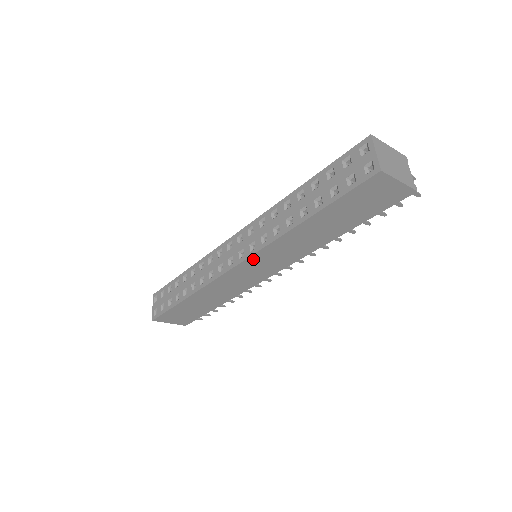
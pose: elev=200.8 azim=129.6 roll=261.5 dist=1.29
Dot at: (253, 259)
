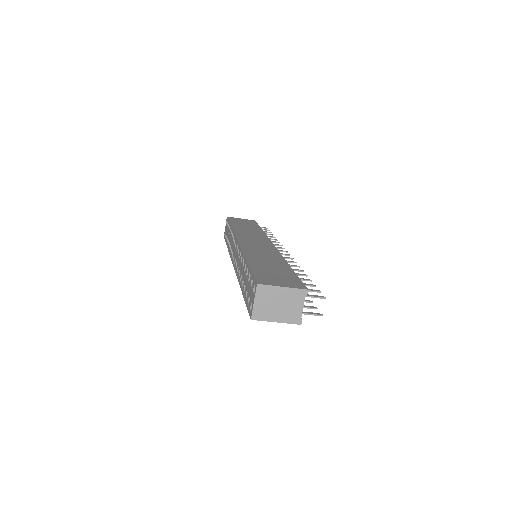
Dot at: occluded
